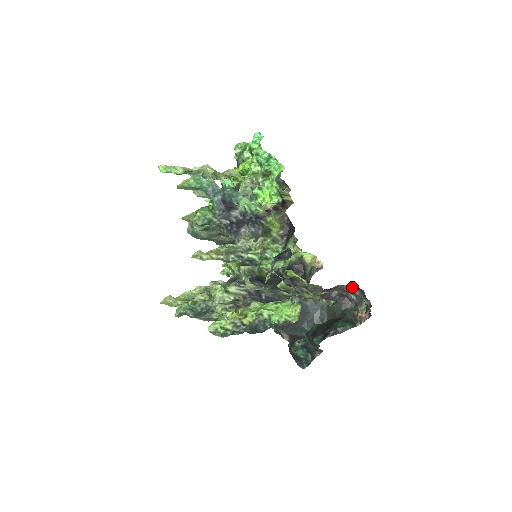
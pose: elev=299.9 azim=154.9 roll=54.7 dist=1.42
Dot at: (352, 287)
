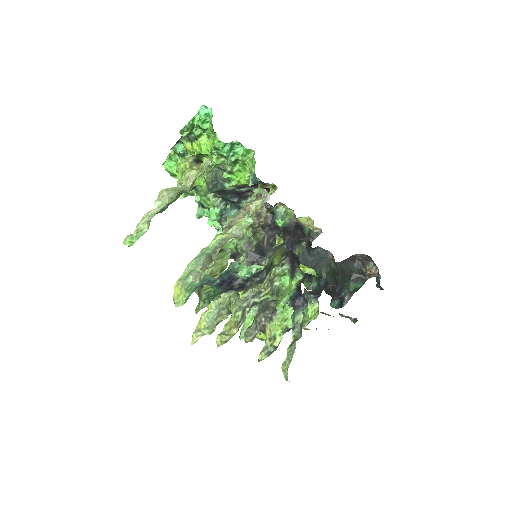
Dot at: (358, 254)
